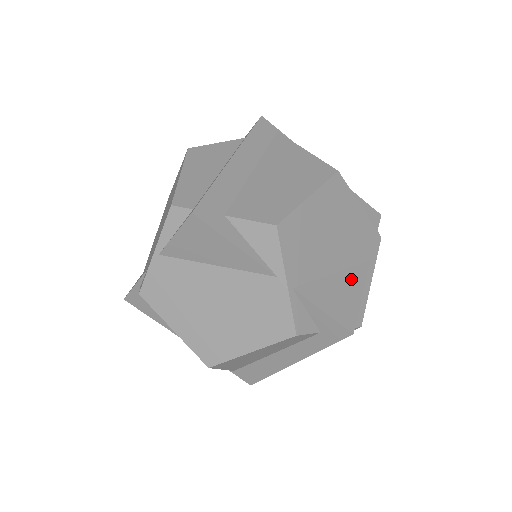
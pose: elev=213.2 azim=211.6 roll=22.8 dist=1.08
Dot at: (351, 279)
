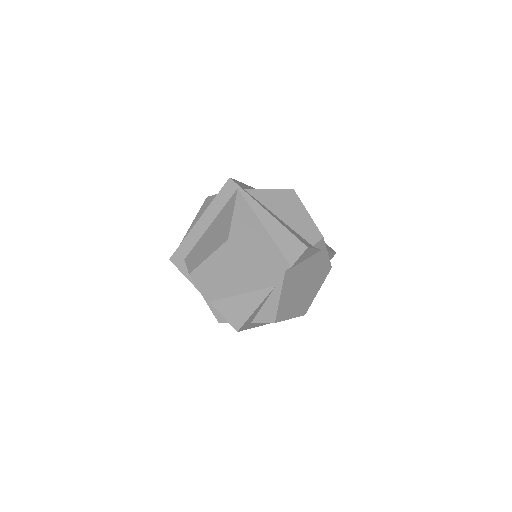
Dot at: (251, 299)
